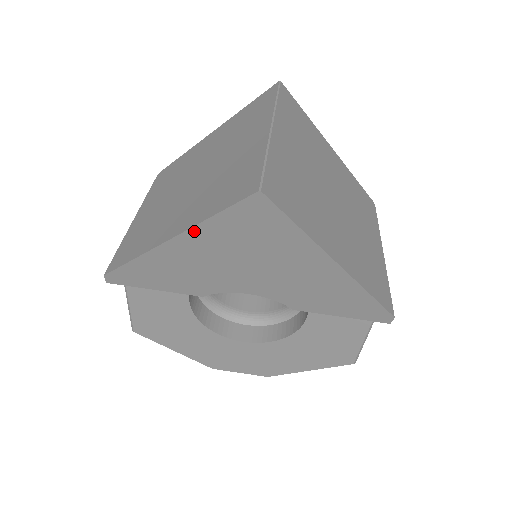
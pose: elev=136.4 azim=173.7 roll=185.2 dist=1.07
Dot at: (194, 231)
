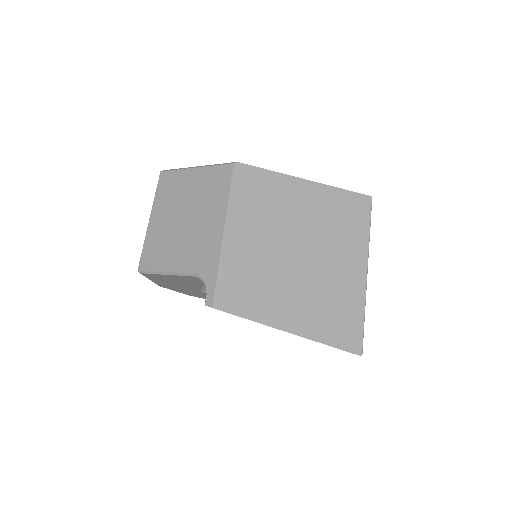
Dot at: occluded
